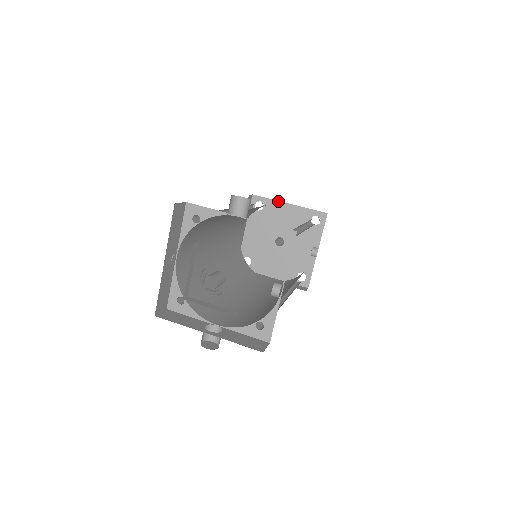
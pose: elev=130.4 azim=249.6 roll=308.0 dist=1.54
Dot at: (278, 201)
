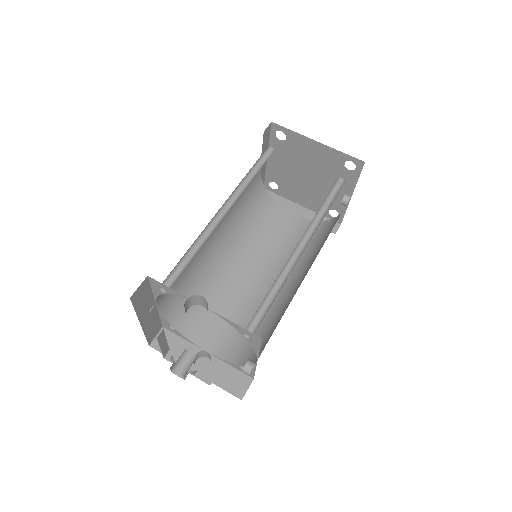
Dot at: (303, 136)
